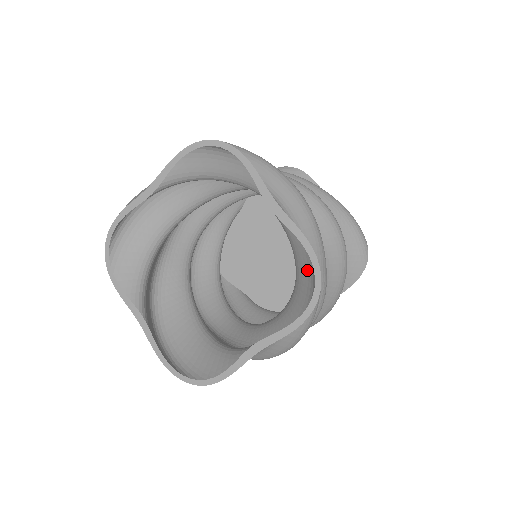
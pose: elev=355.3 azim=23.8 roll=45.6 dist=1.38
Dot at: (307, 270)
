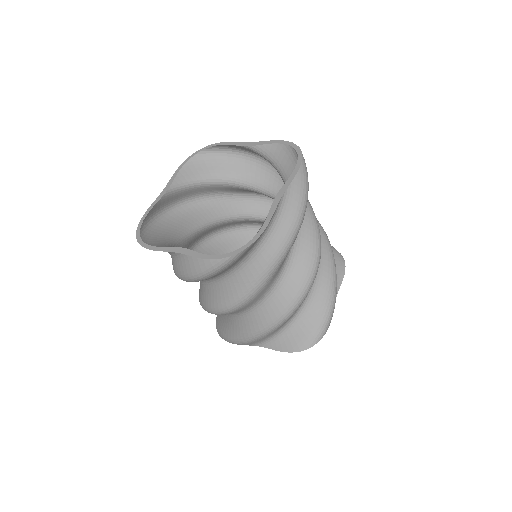
Dot at: (287, 156)
